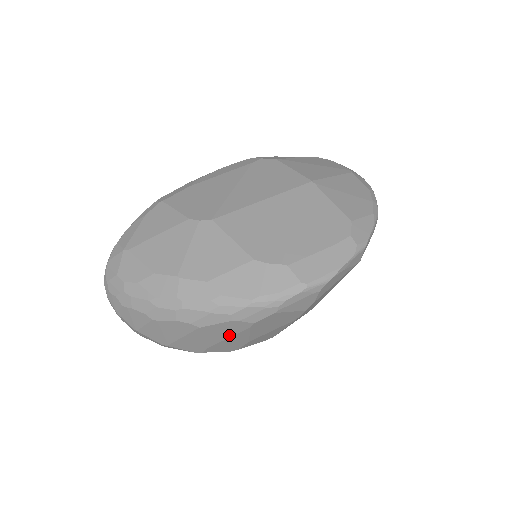
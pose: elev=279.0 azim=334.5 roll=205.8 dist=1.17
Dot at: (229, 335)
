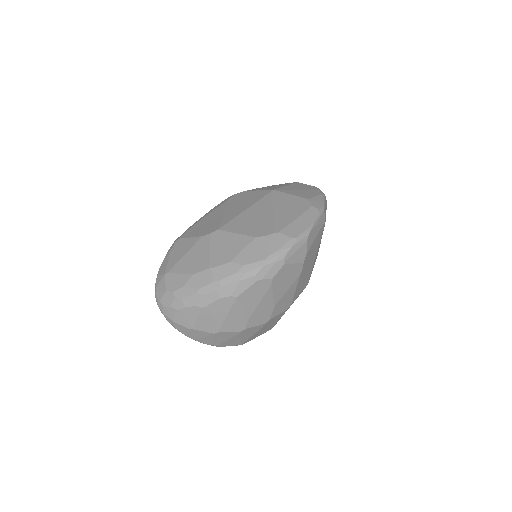
Dot at: (259, 299)
